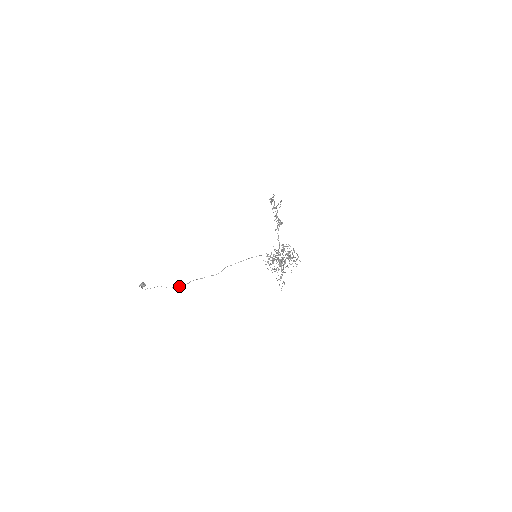
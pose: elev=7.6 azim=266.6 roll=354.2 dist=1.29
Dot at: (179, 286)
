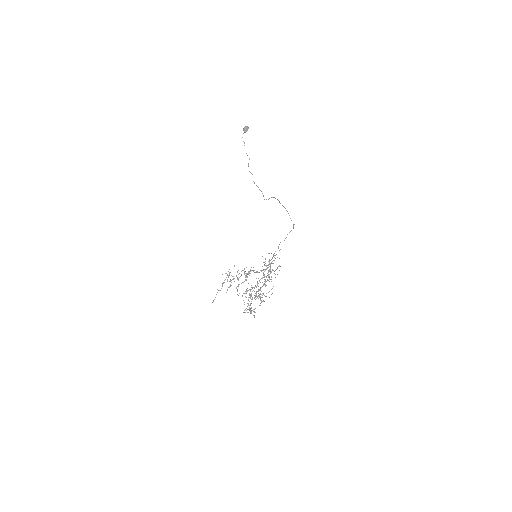
Dot at: occluded
